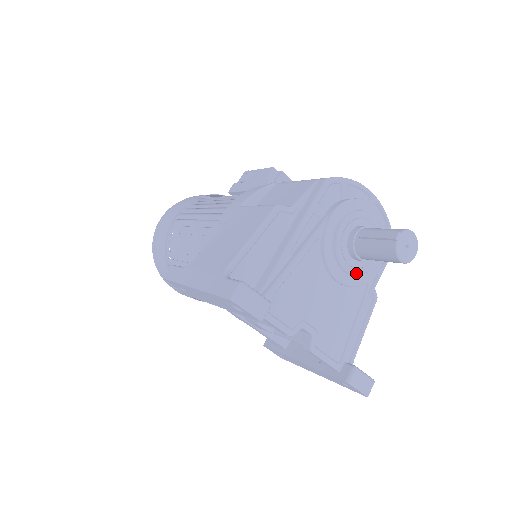
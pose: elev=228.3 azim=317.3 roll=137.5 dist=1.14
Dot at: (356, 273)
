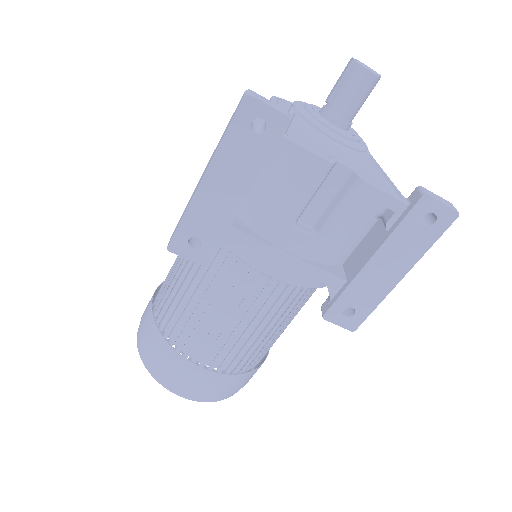
Dot at: (349, 136)
